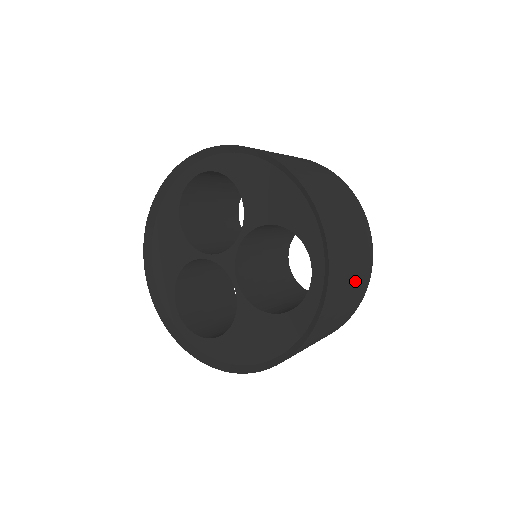
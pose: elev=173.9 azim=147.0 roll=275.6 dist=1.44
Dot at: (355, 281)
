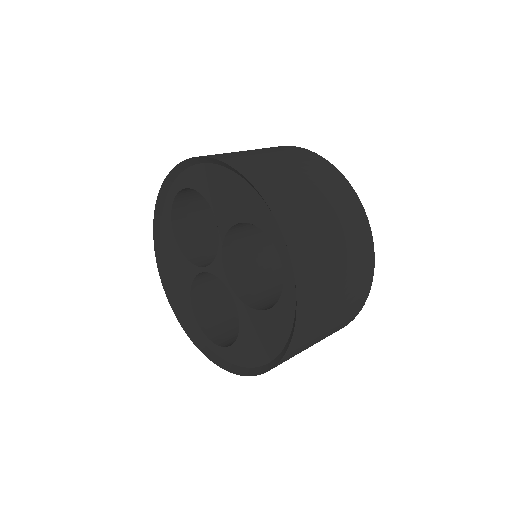
Dot at: (345, 256)
